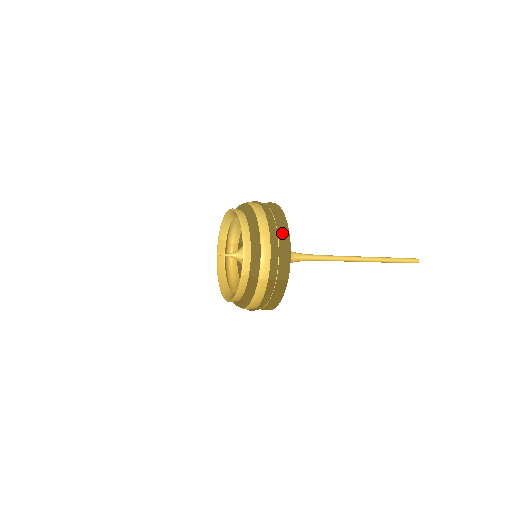
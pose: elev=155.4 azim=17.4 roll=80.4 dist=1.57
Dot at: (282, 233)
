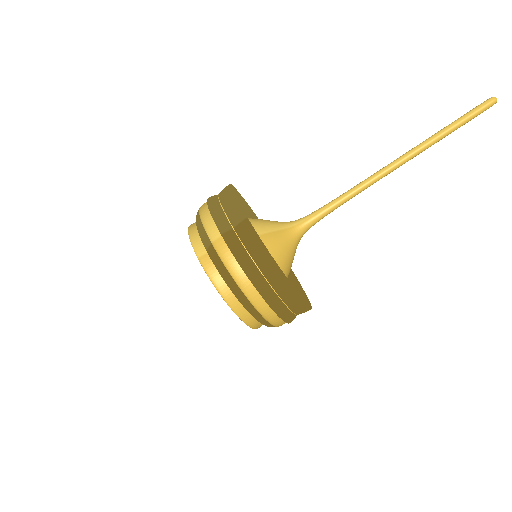
Dot at: (222, 192)
